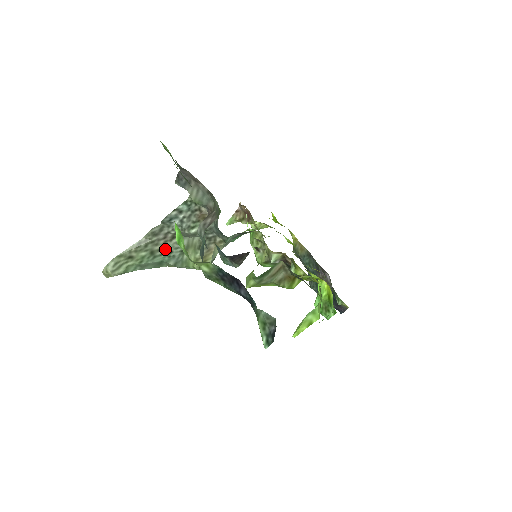
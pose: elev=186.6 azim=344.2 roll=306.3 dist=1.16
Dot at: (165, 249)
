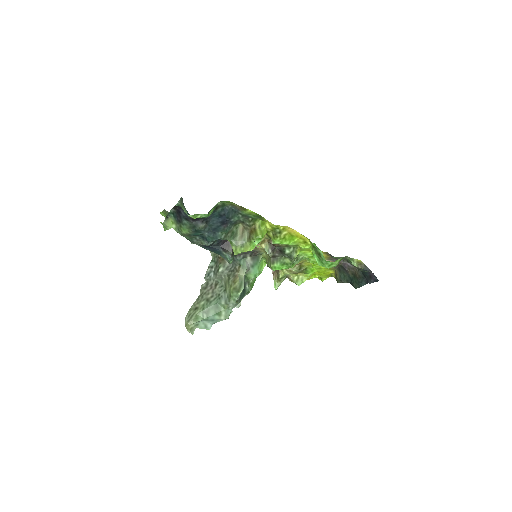
Dot at: (215, 295)
